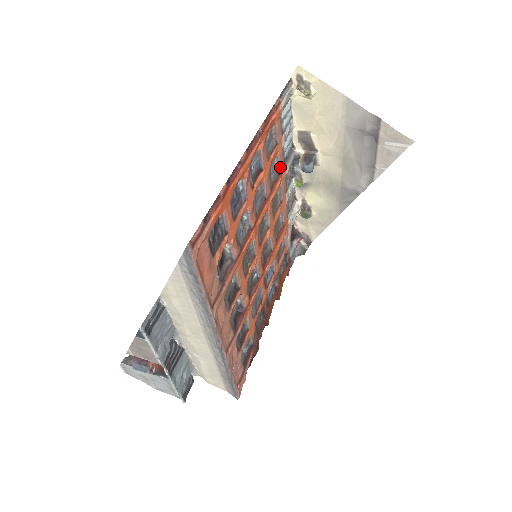
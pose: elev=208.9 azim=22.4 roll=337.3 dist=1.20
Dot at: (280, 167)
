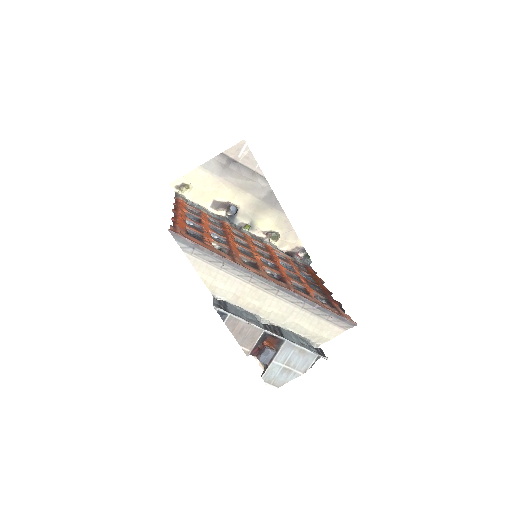
Dot at: (218, 221)
